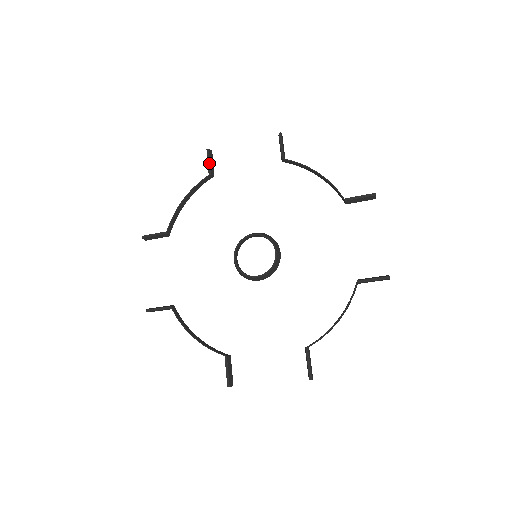
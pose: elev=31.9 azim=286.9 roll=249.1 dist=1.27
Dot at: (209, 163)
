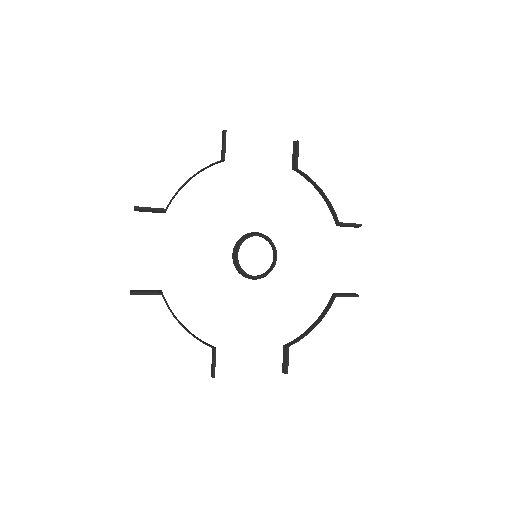
Dot at: (225, 146)
